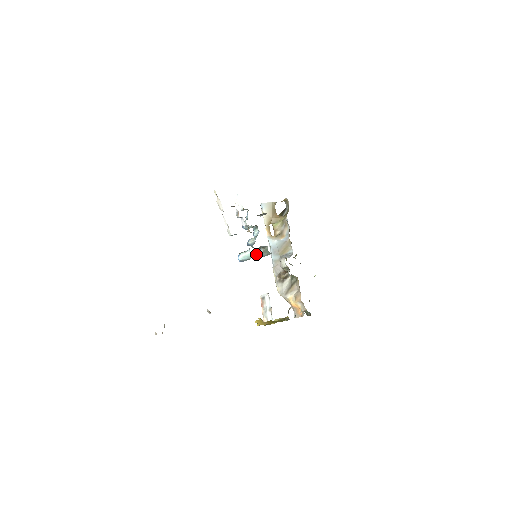
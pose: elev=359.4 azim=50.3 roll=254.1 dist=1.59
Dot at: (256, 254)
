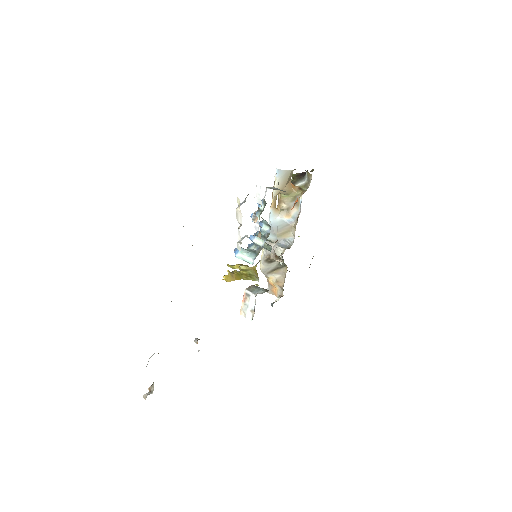
Dot at: occluded
